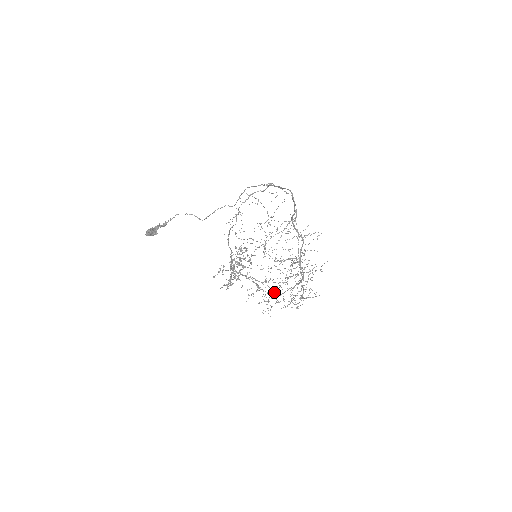
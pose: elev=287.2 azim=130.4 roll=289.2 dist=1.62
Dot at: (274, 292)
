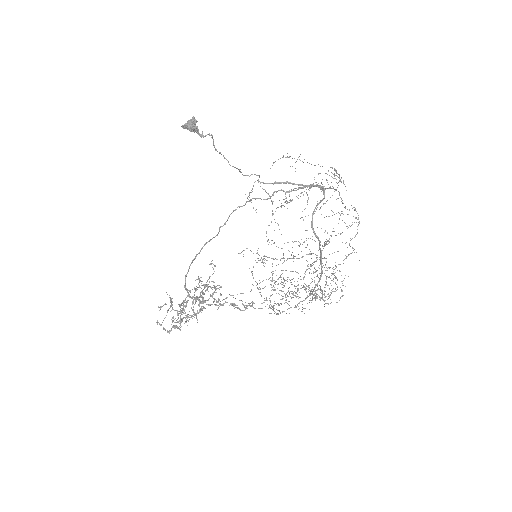
Dot at: occluded
